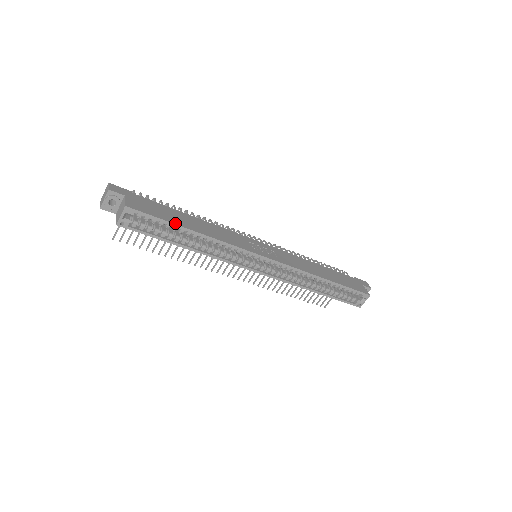
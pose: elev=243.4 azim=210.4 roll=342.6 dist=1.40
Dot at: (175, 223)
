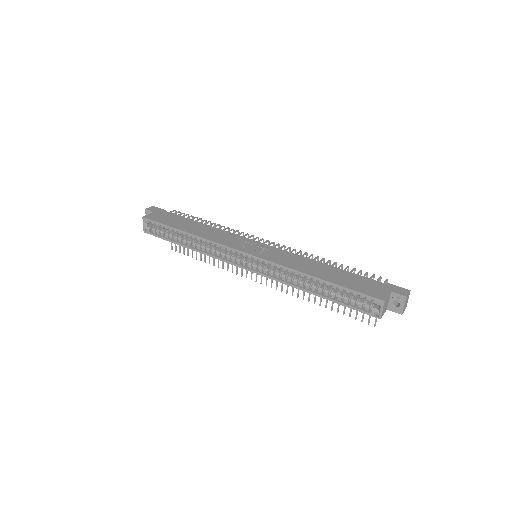
Dot at: (173, 226)
